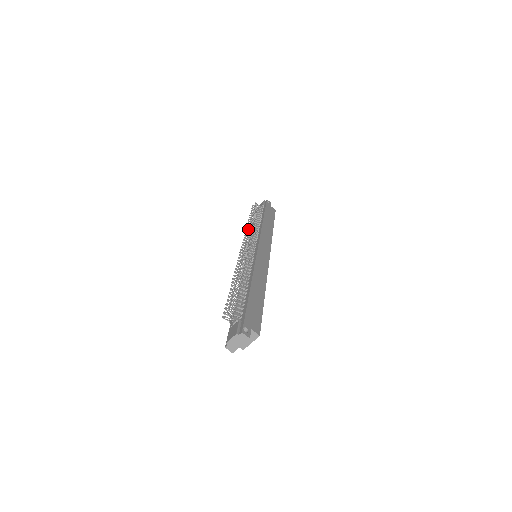
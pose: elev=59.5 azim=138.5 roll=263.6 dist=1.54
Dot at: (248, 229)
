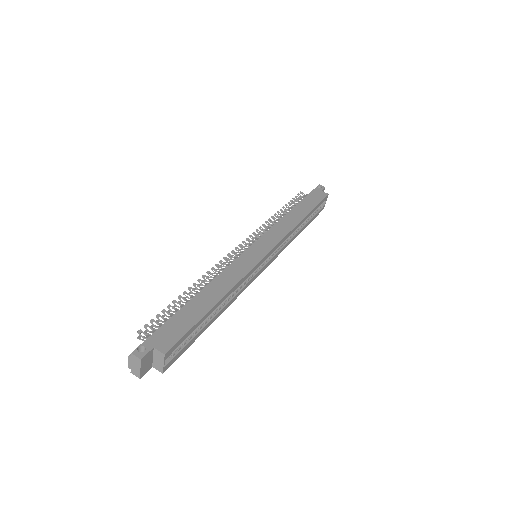
Dot at: occluded
